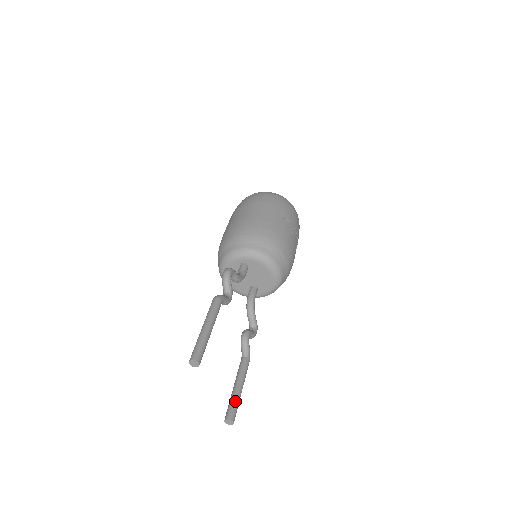
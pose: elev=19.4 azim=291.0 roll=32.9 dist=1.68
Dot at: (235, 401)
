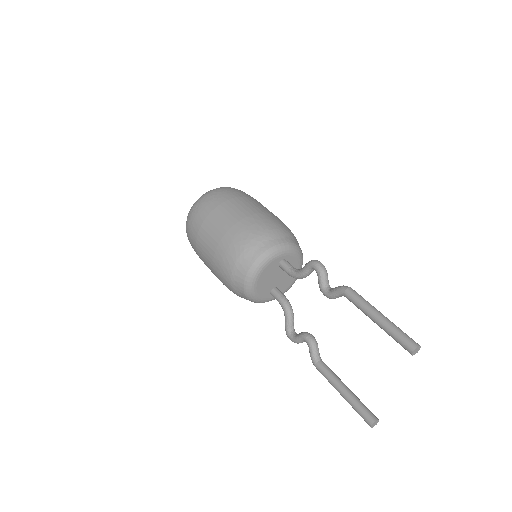
Dot at: occluded
